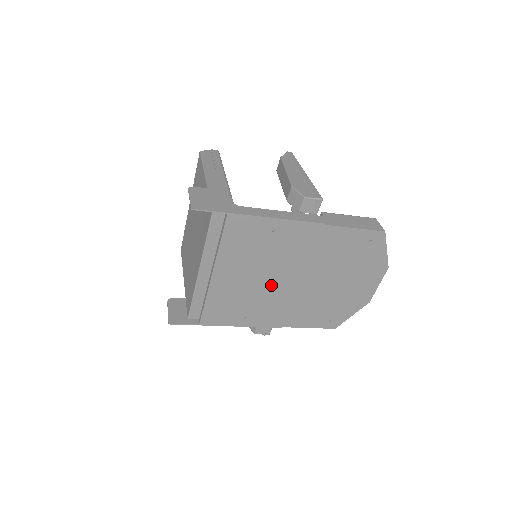
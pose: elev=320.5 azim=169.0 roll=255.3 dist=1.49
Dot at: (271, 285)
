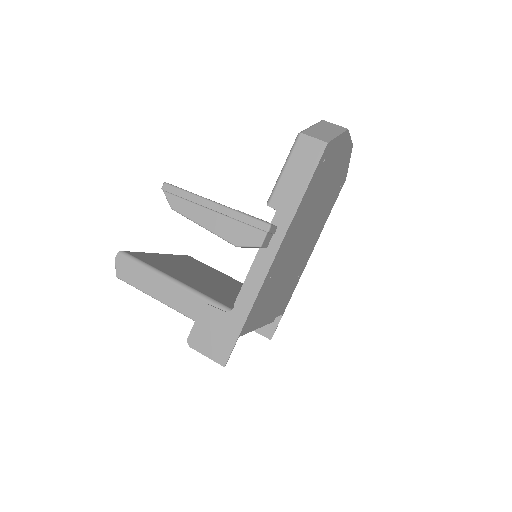
Dot at: (295, 261)
